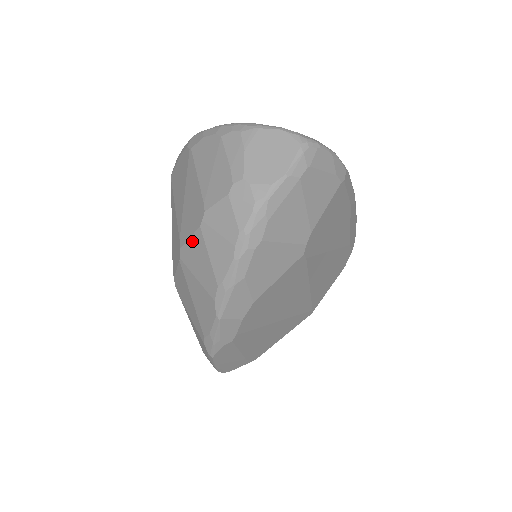
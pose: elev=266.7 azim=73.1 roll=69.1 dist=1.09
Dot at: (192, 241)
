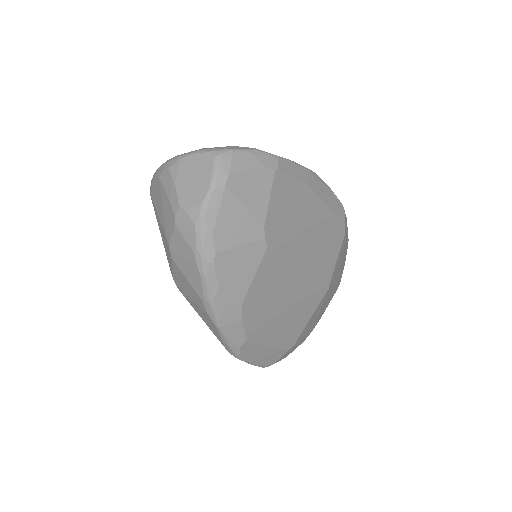
Dot at: (174, 271)
